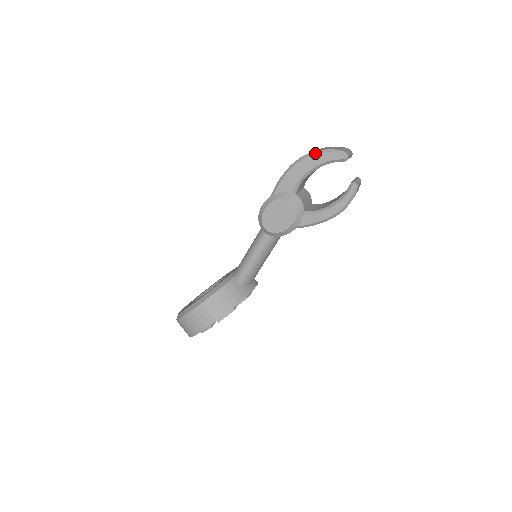
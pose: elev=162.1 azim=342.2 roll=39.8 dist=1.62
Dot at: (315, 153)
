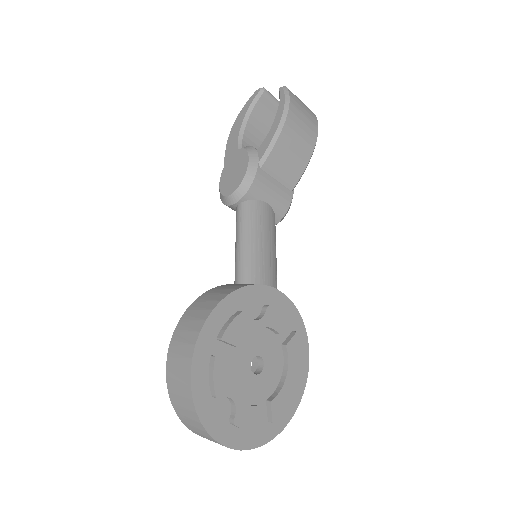
Dot at: (238, 115)
